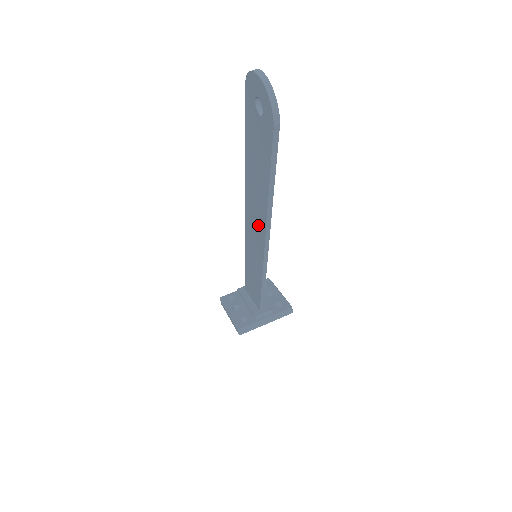
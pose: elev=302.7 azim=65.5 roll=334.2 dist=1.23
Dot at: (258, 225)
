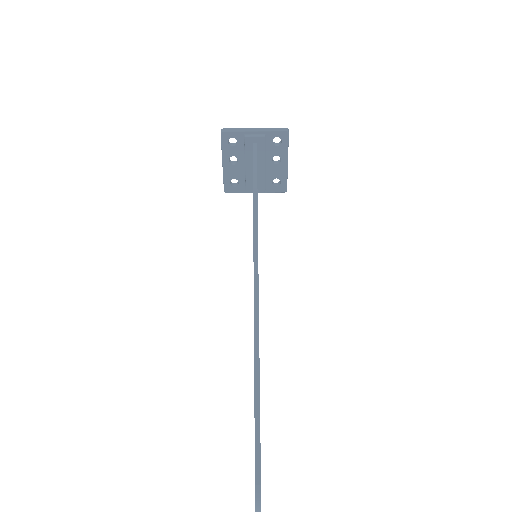
Dot at: occluded
